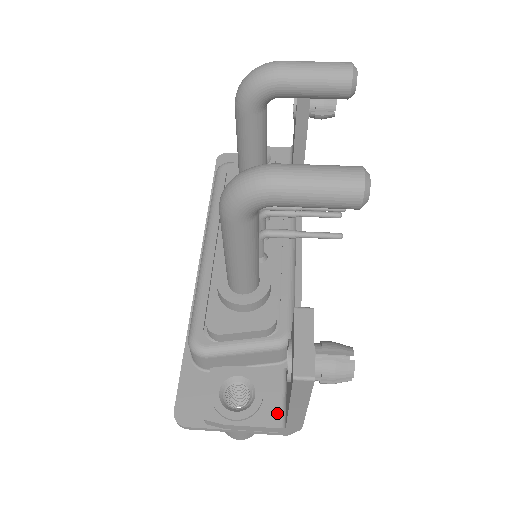
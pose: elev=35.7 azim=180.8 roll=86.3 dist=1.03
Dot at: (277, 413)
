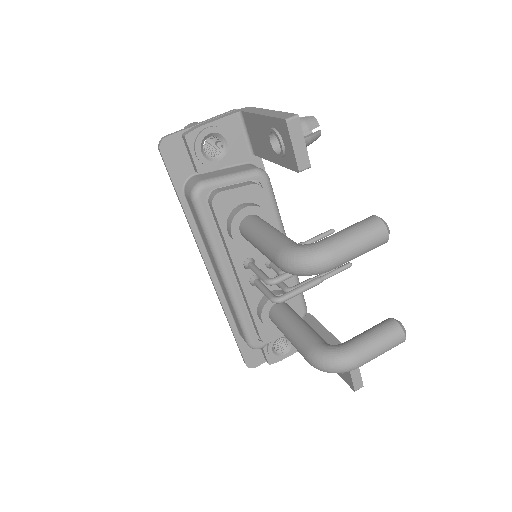
Dot at: occluded
